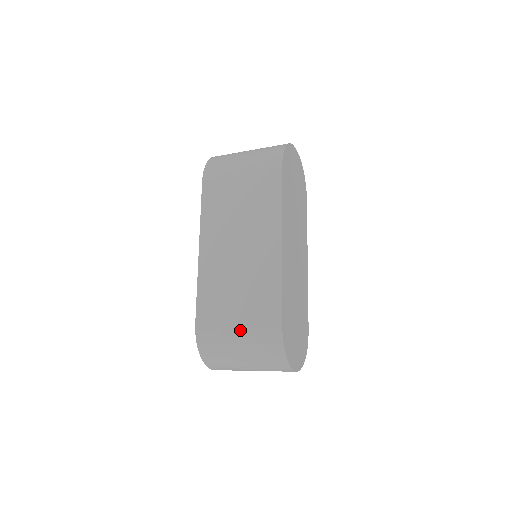
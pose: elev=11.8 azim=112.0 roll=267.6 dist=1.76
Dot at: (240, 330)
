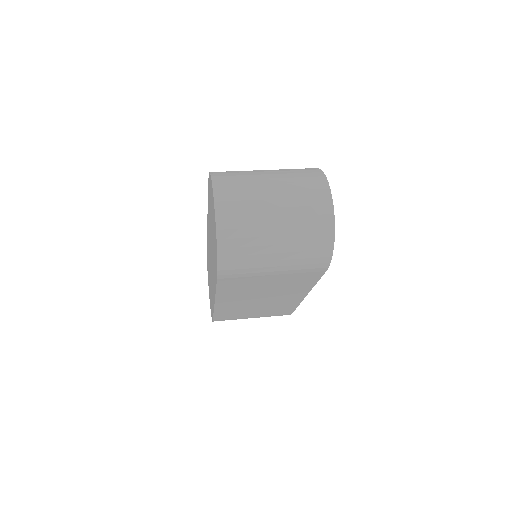
Dot at: occluded
